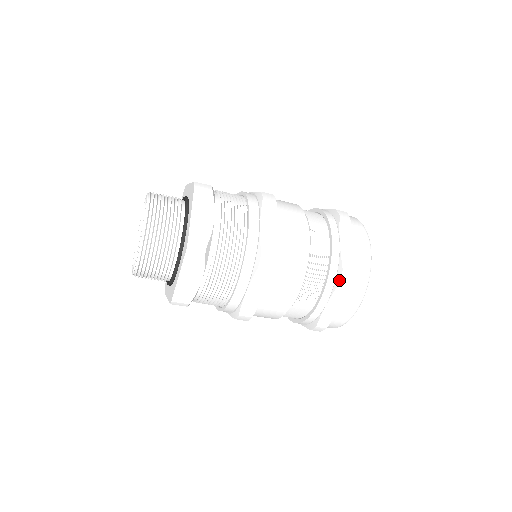
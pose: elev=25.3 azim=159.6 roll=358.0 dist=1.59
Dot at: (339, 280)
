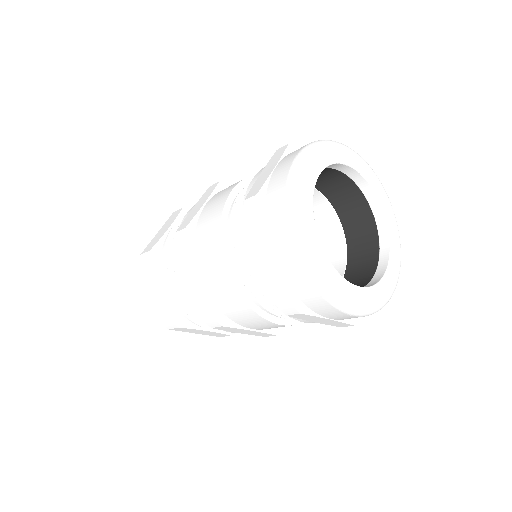
Dot at: (244, 216)
